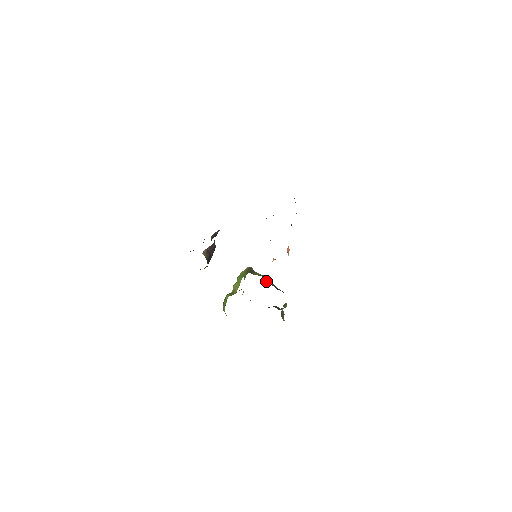
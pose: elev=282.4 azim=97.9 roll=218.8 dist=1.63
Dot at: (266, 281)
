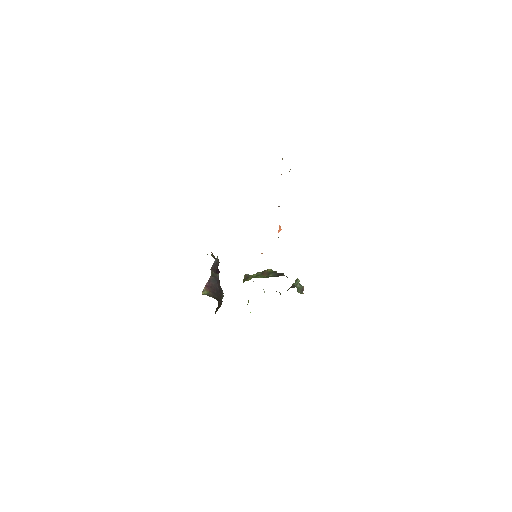
Dot at: (262, 277)
